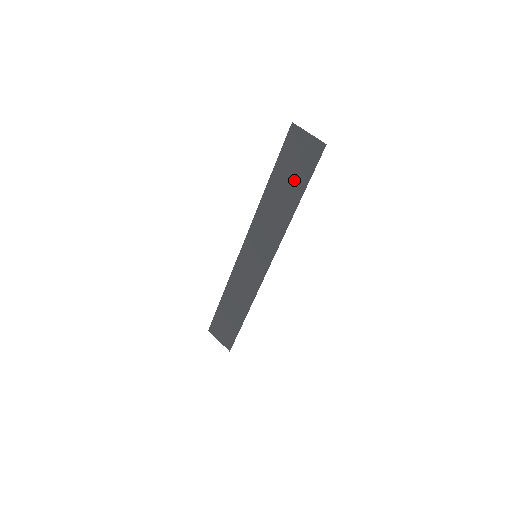
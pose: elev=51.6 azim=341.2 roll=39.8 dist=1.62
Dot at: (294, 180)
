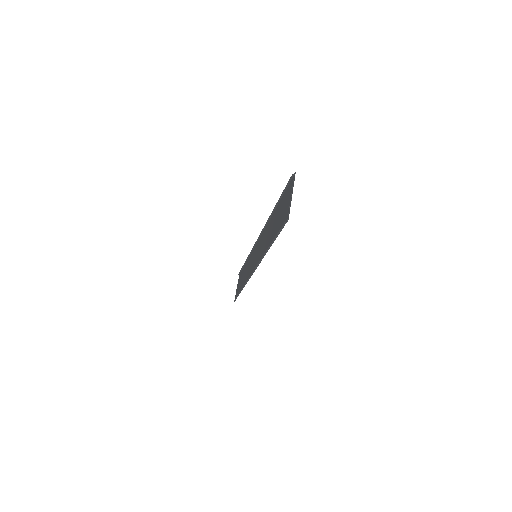
Dot at: (277, 225)
